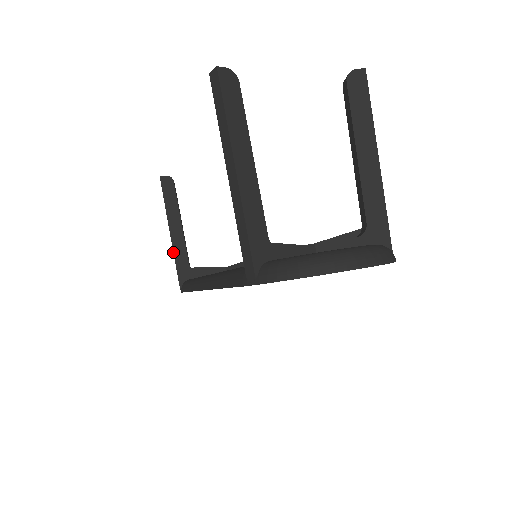
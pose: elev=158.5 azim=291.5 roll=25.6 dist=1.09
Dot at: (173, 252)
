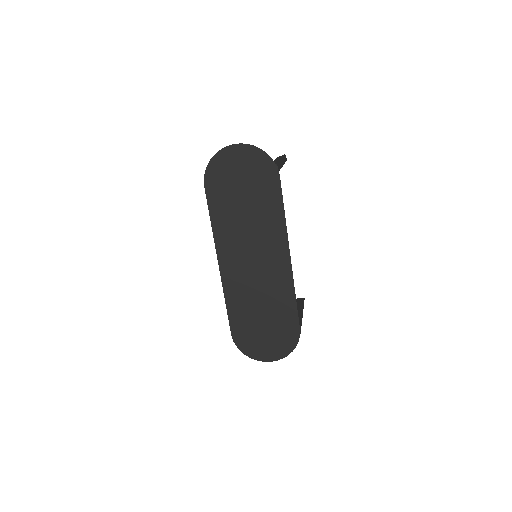
Dot at: occluded
